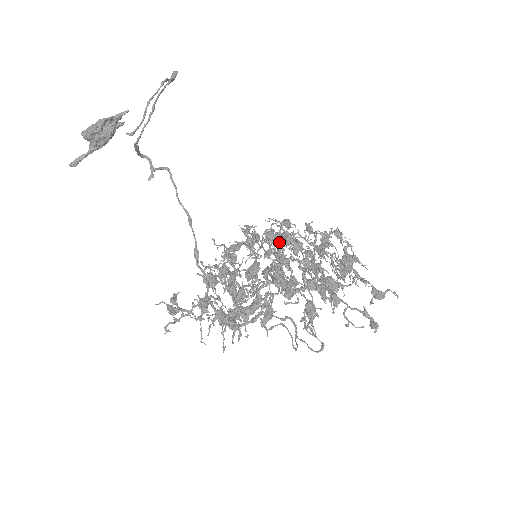
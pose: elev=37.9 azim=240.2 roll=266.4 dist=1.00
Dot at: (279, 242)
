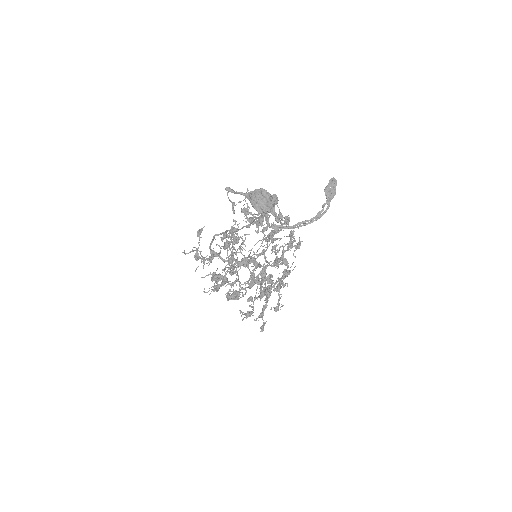
Dot at: occluded
